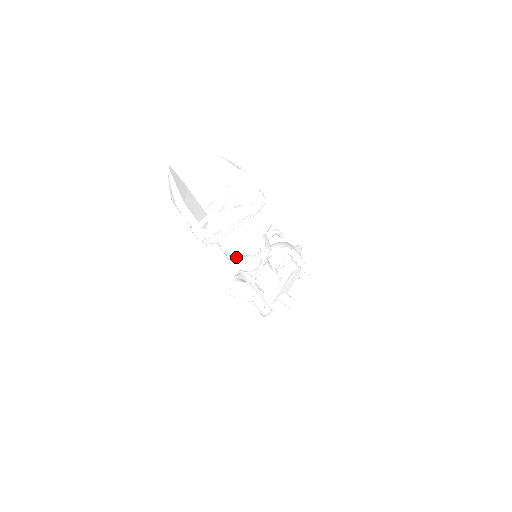
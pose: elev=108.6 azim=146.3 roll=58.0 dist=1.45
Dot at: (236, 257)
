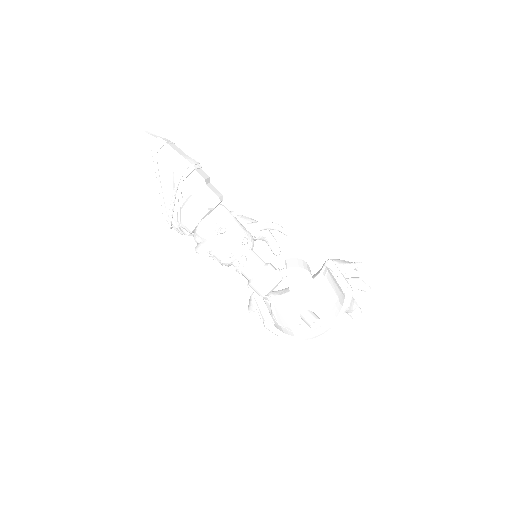
Dot at: (200, 242)
